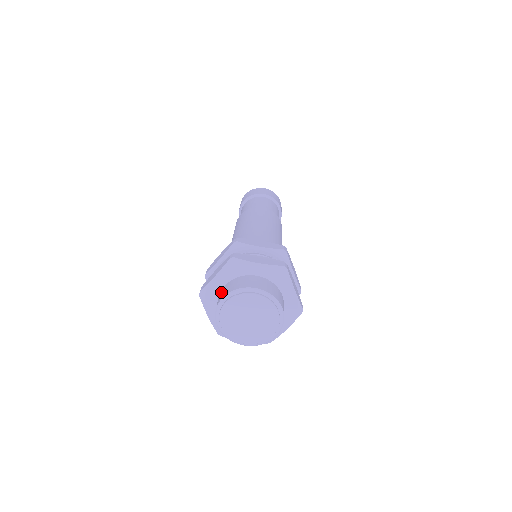
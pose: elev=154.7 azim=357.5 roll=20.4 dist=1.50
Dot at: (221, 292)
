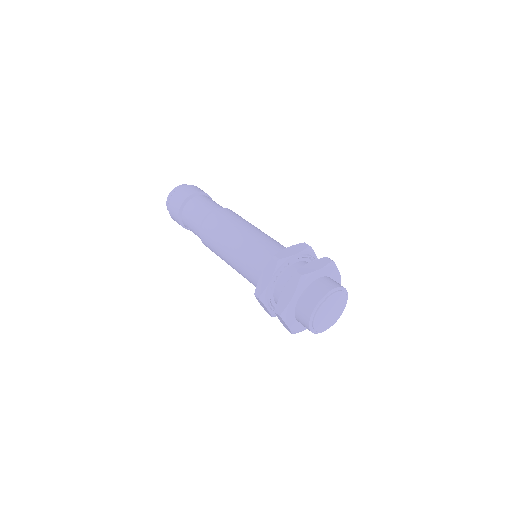
Dot at: (301, 305)
